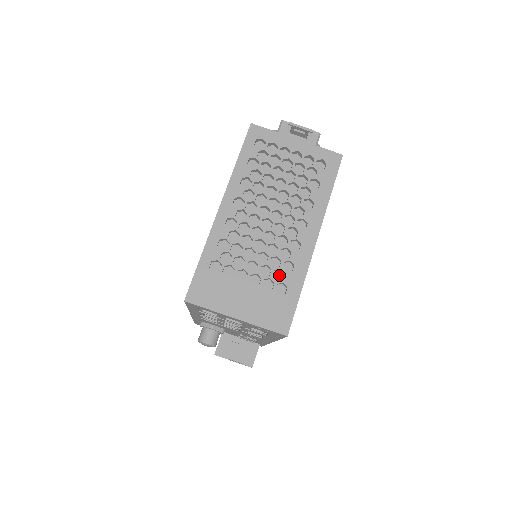
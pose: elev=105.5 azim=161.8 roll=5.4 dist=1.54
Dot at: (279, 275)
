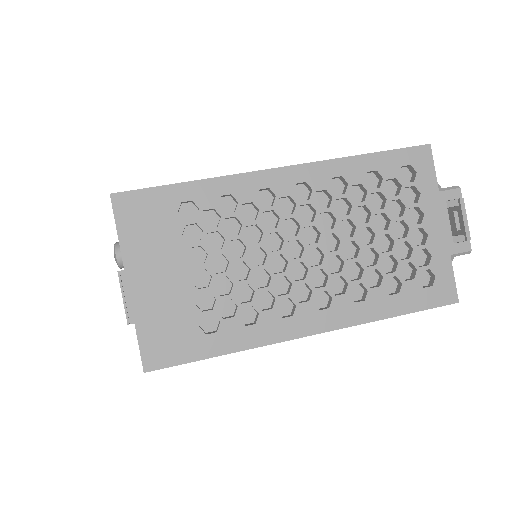
Dot at: (230, 309)
